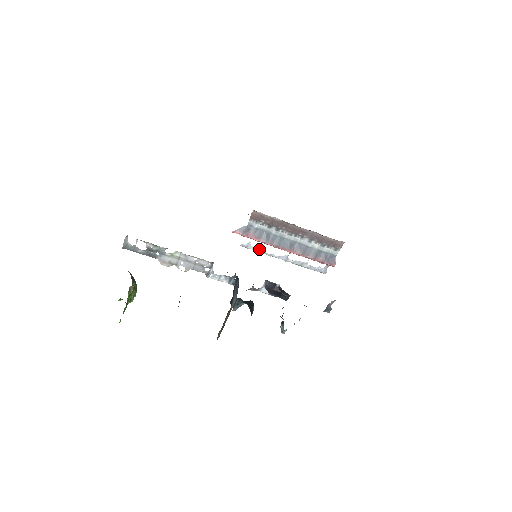
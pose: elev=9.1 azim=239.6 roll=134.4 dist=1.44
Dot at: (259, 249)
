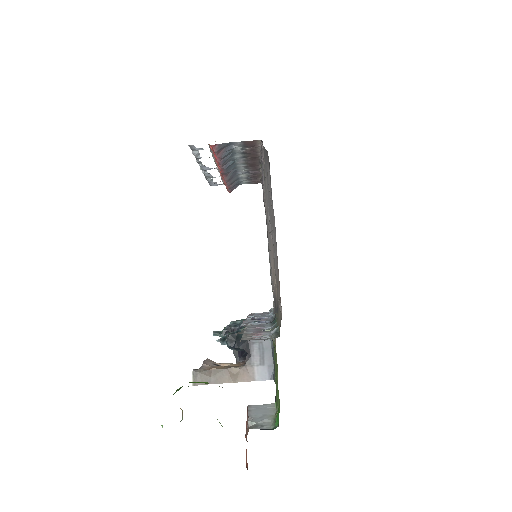
Dot at: (199, 155)
